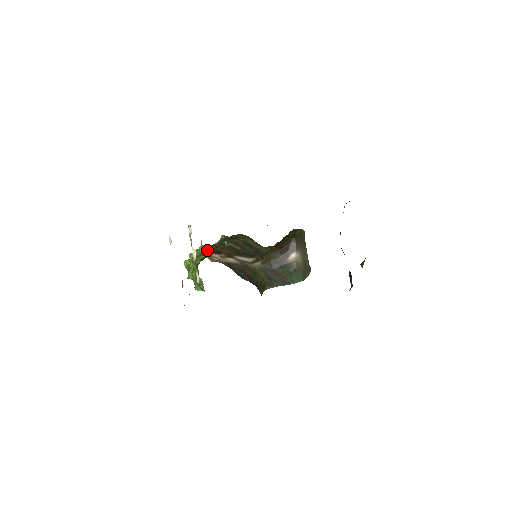
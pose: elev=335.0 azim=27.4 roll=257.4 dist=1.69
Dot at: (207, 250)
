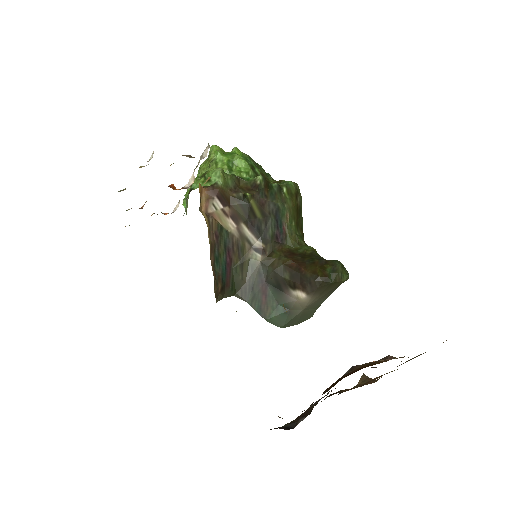
Dot at: (216, 185)
